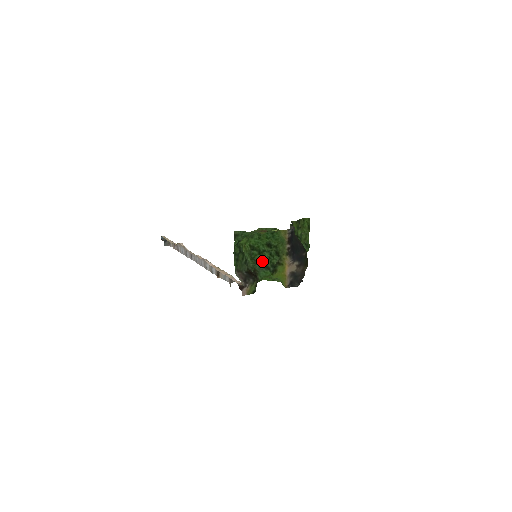
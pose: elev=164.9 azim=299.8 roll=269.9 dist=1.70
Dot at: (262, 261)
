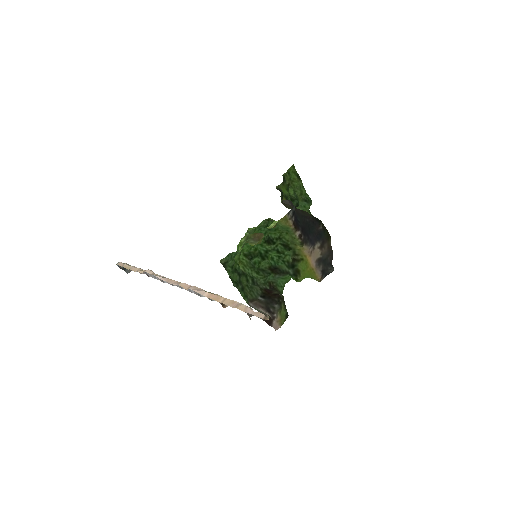
Dot at: (271, 265)
